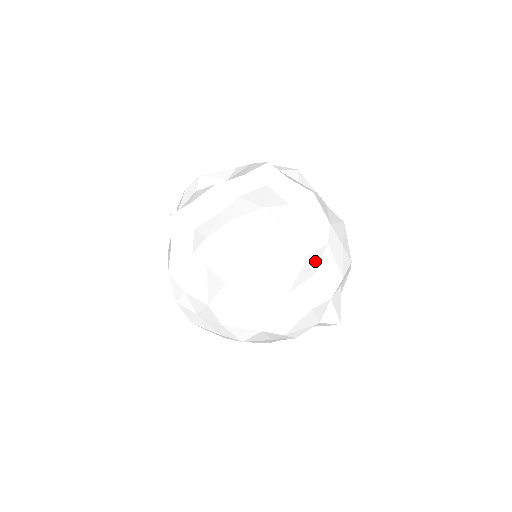
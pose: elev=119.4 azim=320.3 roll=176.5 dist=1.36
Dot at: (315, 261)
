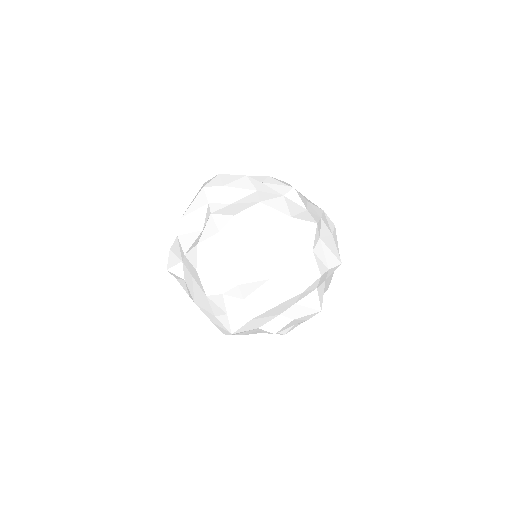
Dot at: occluded
